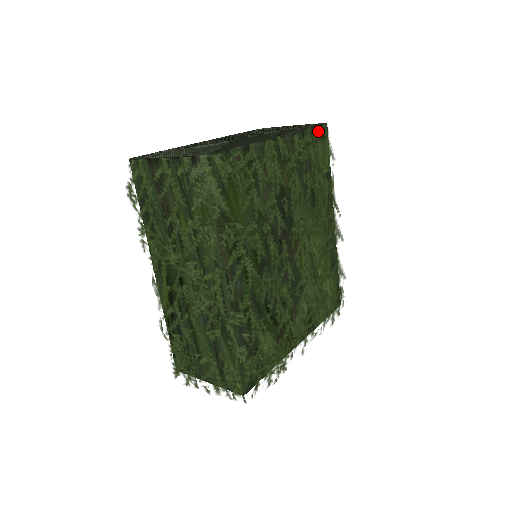
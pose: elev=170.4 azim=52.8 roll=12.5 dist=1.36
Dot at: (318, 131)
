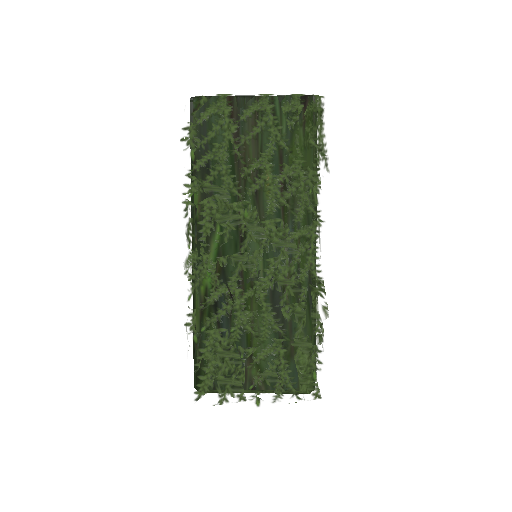
Dot at: occluded
